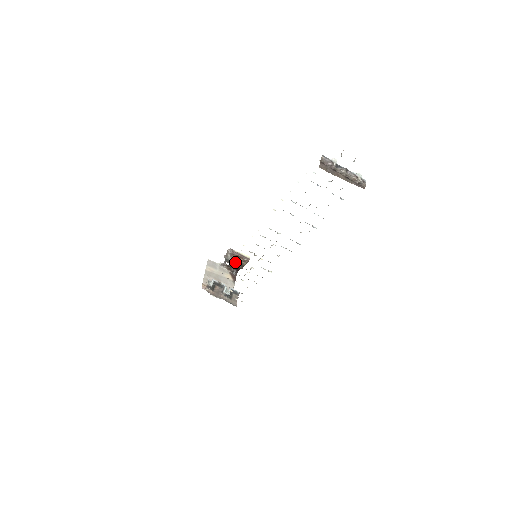
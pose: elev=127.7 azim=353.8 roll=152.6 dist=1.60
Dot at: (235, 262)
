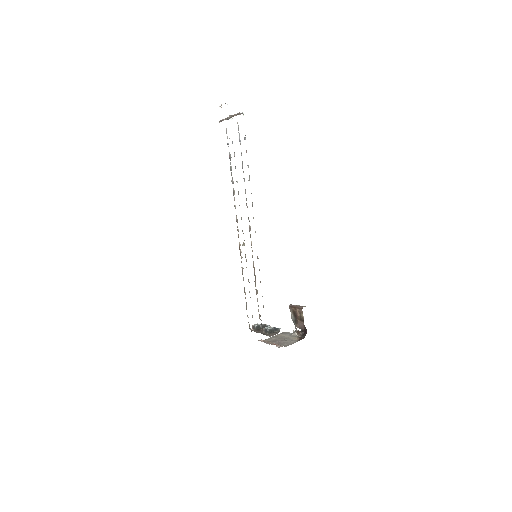
Dot at: (296, 318)
